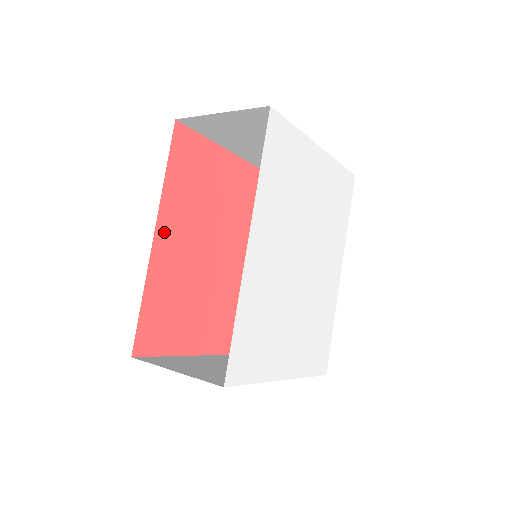
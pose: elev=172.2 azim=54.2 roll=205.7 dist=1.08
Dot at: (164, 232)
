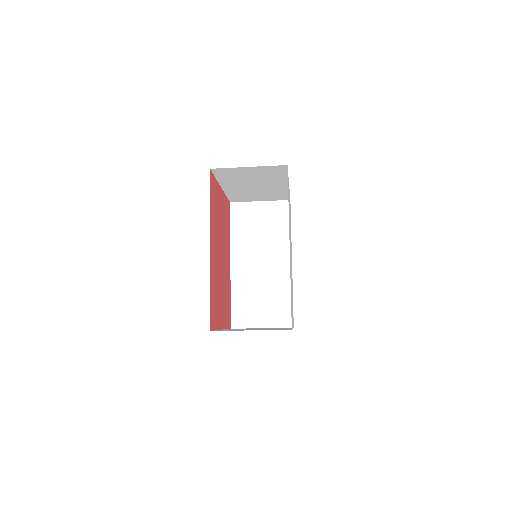
Dot at: (211, 245)
